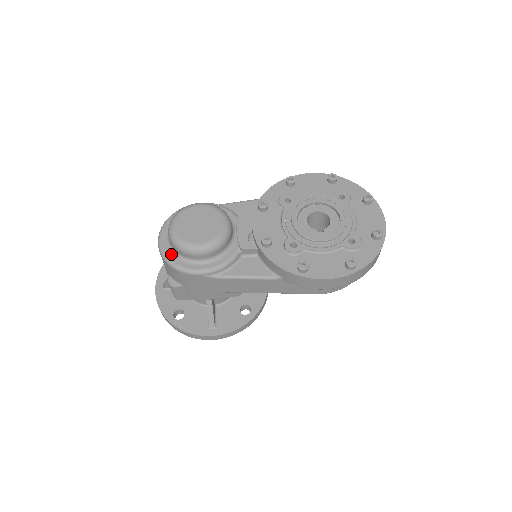
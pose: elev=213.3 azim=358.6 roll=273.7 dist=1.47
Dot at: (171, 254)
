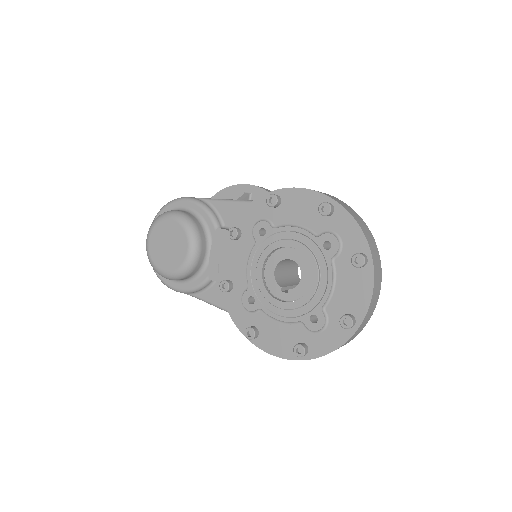
Dot at: occluded
